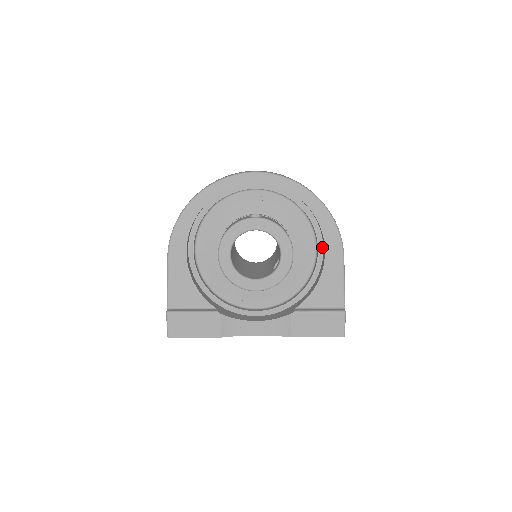
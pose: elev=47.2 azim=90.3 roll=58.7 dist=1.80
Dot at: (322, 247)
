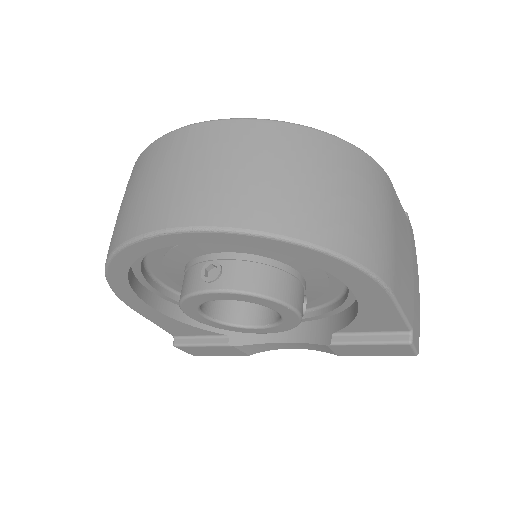
Dot at: occluded
